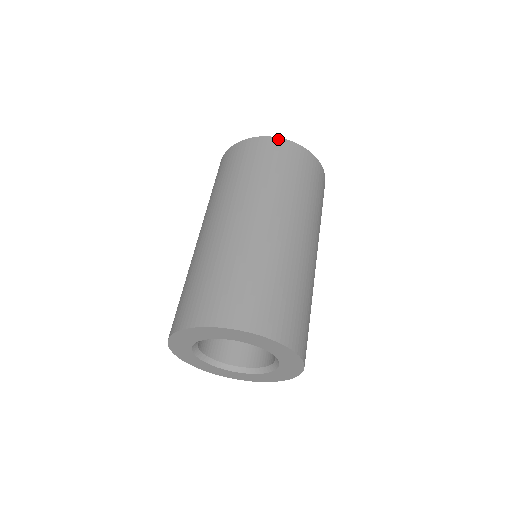
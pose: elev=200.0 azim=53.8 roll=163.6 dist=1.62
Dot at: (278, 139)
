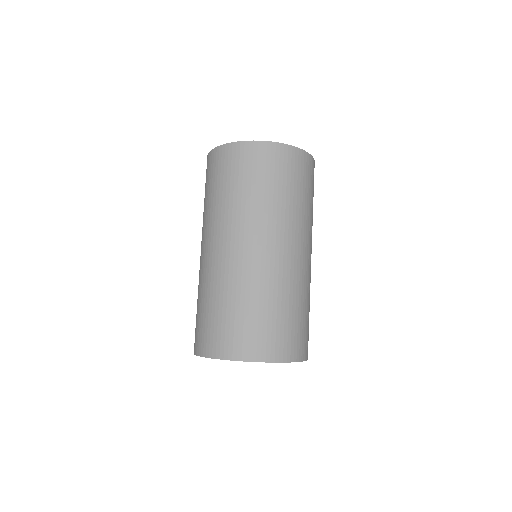
Dot at: (246, 143)
